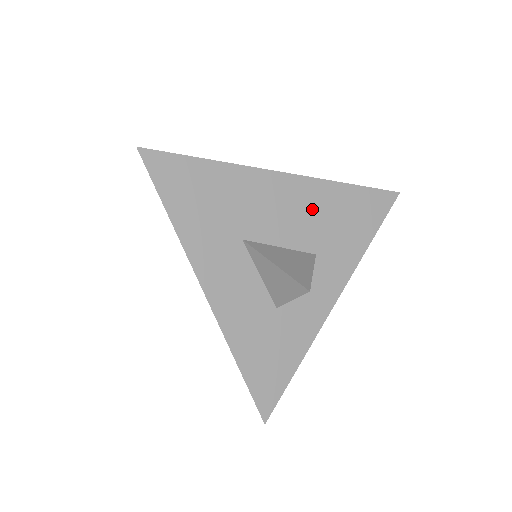
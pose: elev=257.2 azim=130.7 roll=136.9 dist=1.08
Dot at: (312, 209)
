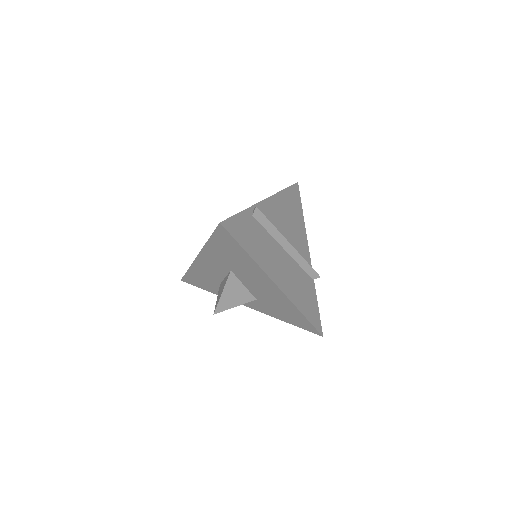
Dot at: (274, 299)
